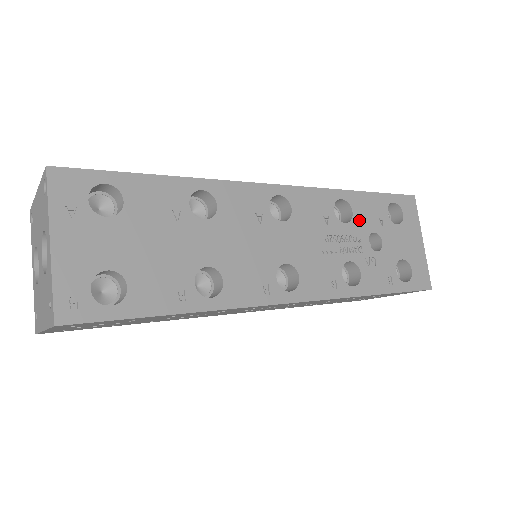
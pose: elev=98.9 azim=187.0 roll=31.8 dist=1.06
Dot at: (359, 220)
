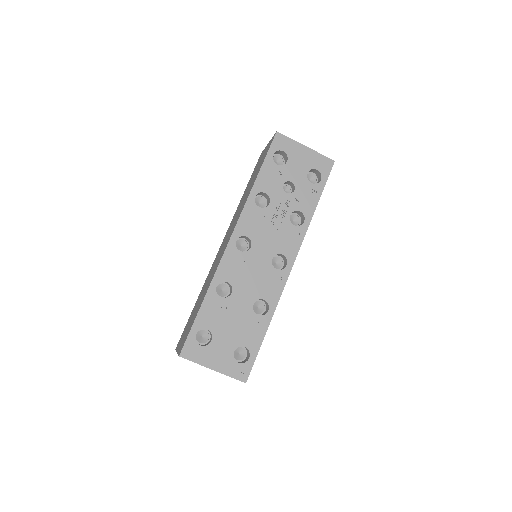
Dot at: (272, 191)
